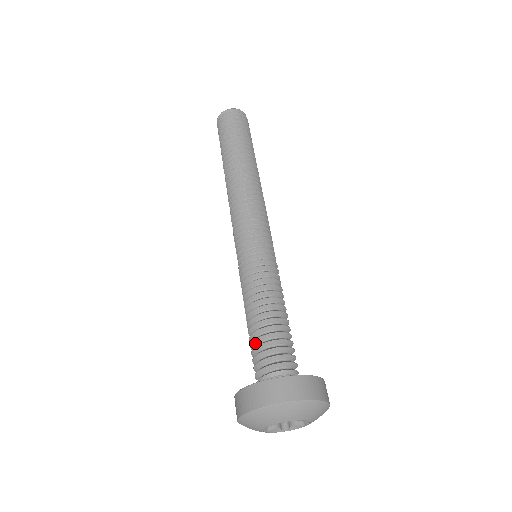
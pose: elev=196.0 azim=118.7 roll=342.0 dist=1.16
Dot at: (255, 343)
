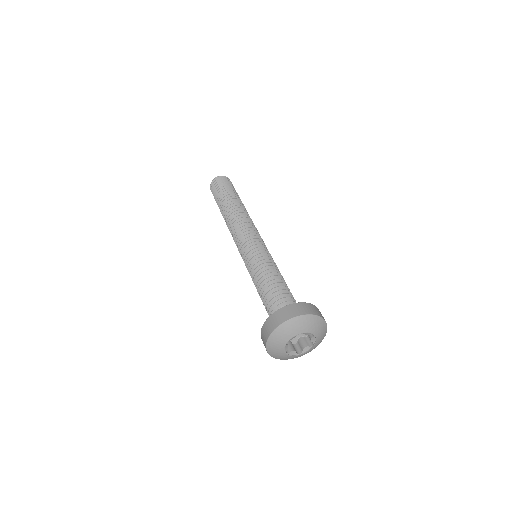
Dot at: (280, 292)
